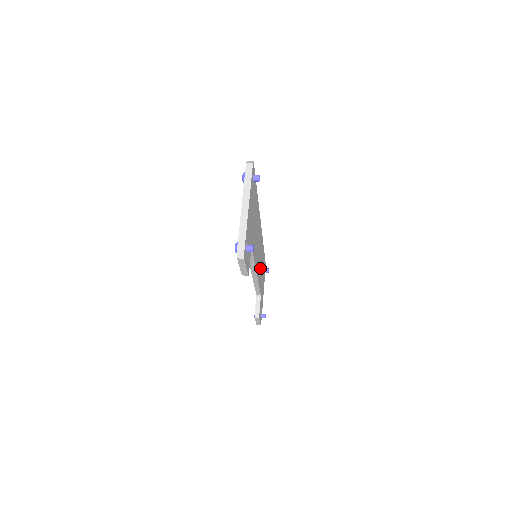
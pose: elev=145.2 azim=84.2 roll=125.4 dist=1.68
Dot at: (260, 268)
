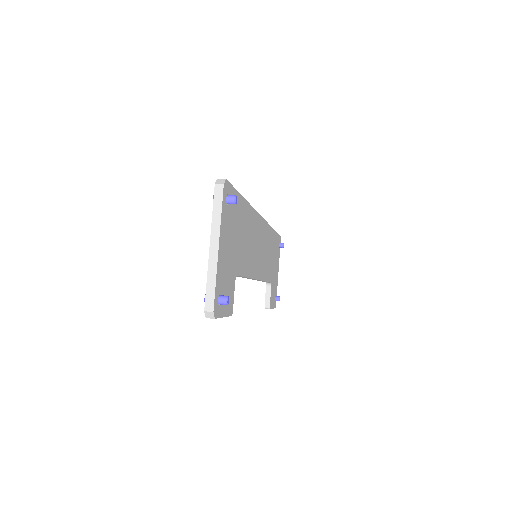
Dot at: (266, 260)
